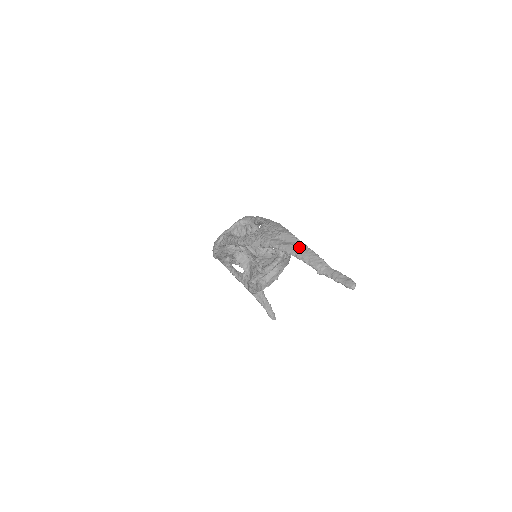
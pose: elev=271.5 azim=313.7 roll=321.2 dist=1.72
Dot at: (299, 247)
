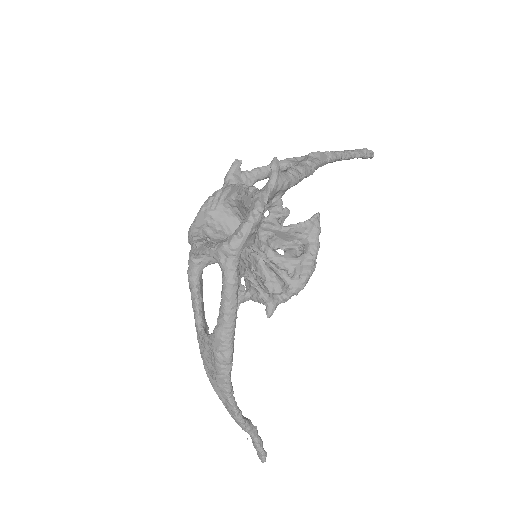
Dot at: (228, 410)
